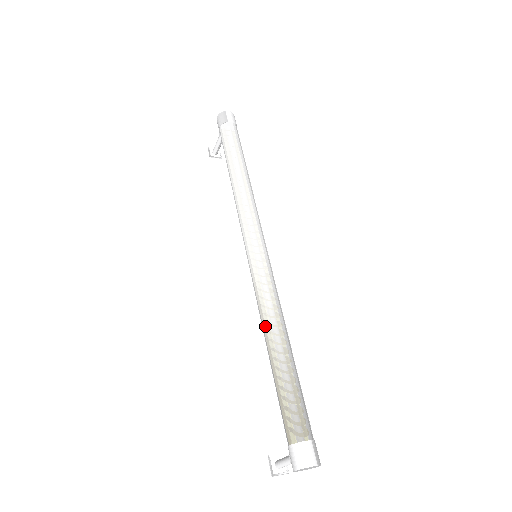
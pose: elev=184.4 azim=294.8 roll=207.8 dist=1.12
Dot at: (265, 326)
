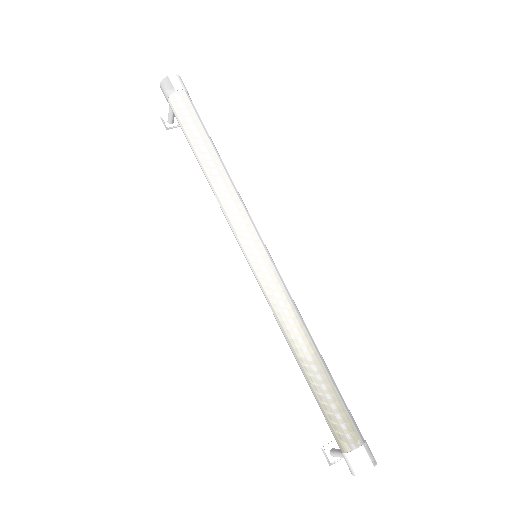
Dot at: (288, 339)
